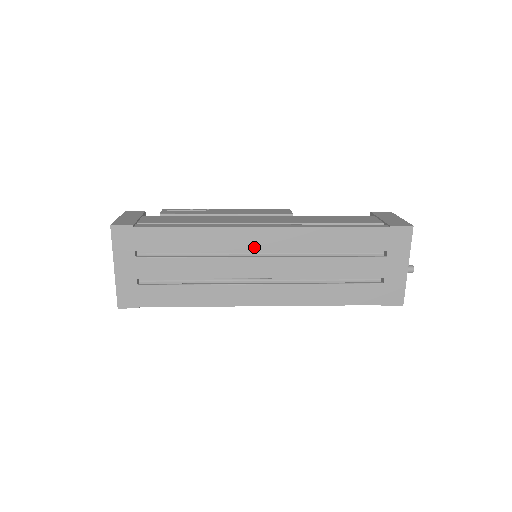
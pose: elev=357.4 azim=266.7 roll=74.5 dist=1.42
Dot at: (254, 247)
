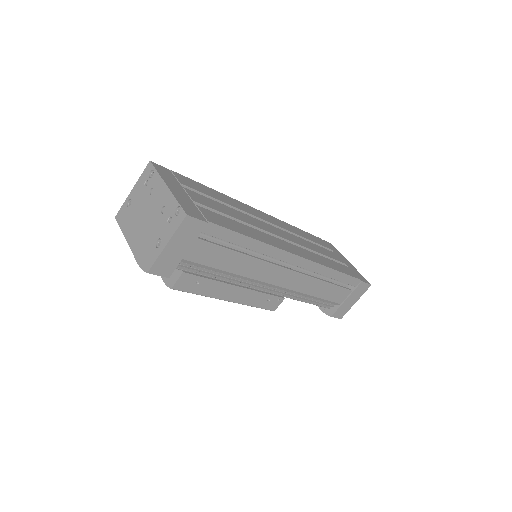
Dot at: (263, 218)
